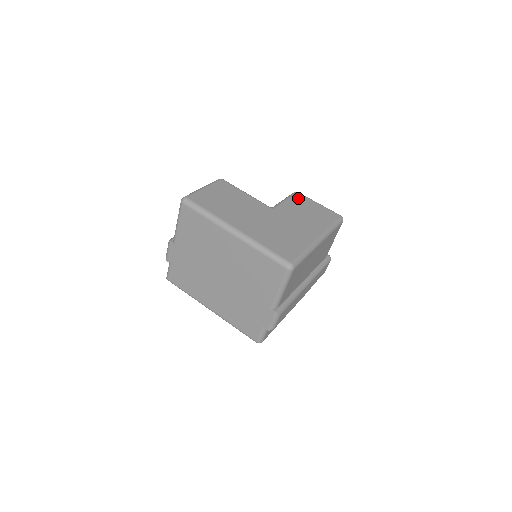
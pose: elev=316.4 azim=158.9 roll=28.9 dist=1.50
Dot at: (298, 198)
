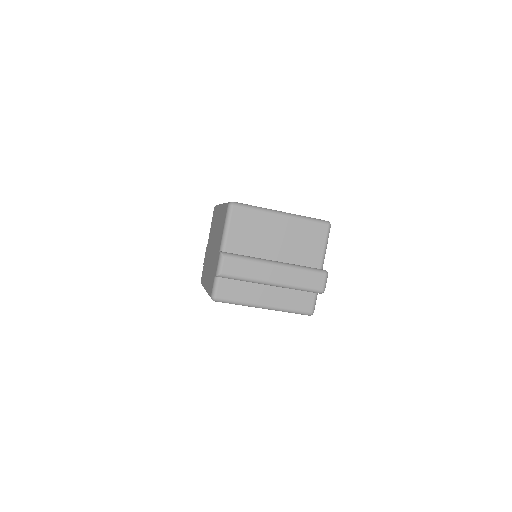
Dot at: occluded
